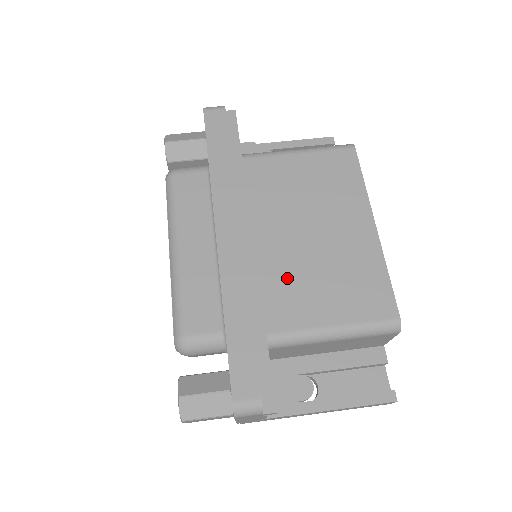
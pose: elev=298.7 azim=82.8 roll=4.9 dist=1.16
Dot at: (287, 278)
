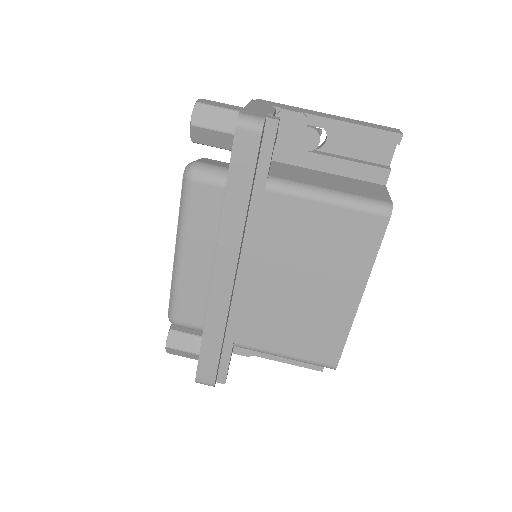
Dot at: (264, 313)
